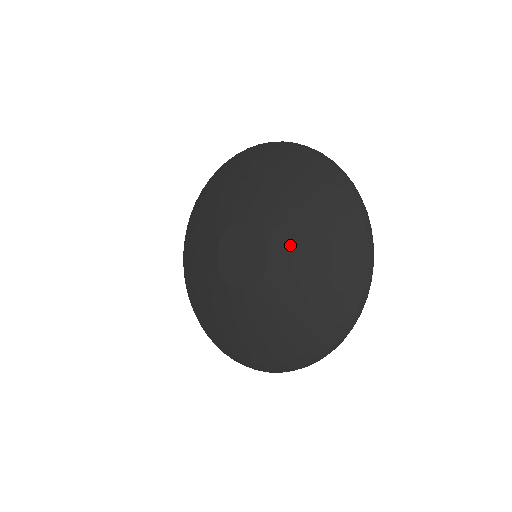
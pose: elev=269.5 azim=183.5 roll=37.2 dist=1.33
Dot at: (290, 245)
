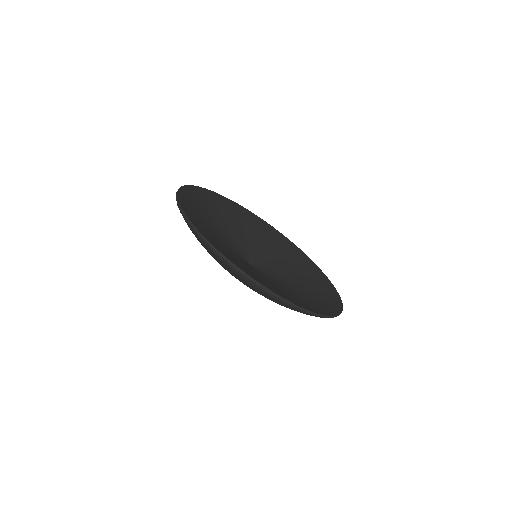
Dot at: occluded
